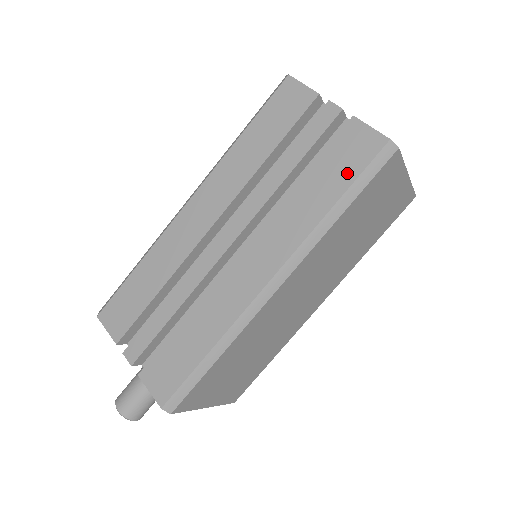
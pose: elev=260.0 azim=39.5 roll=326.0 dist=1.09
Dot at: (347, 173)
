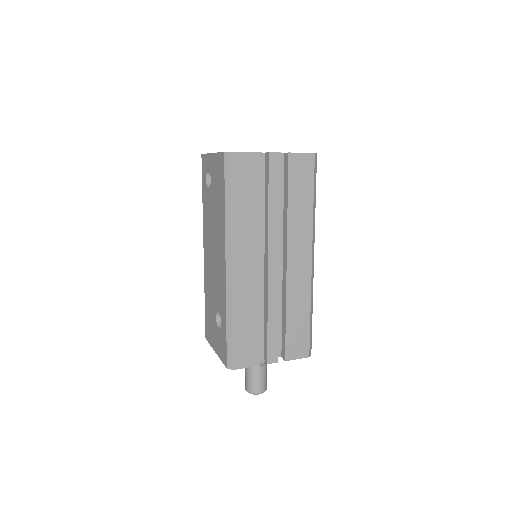
Dot at: (308, 183)
